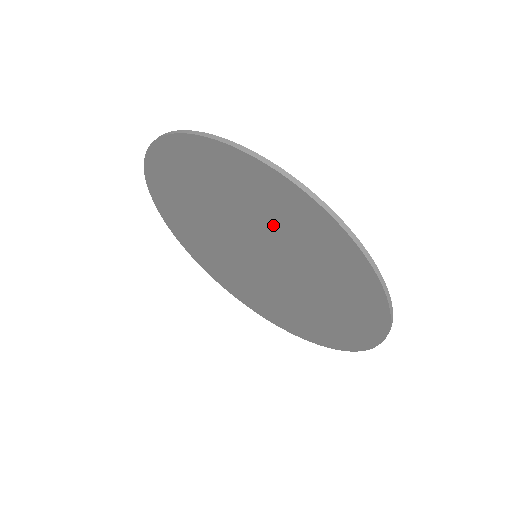
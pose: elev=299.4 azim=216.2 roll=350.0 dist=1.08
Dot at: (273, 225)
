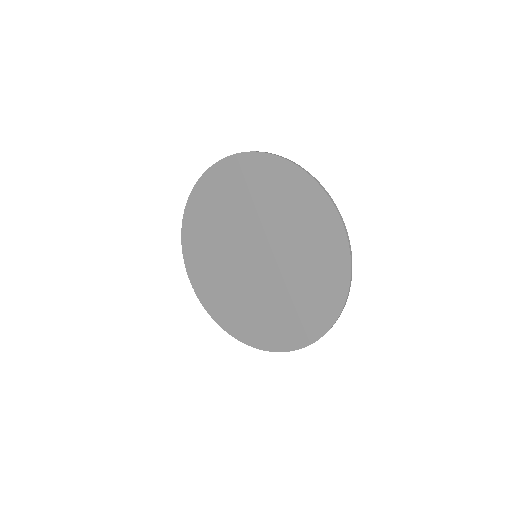
Dot at: (300, 244)
